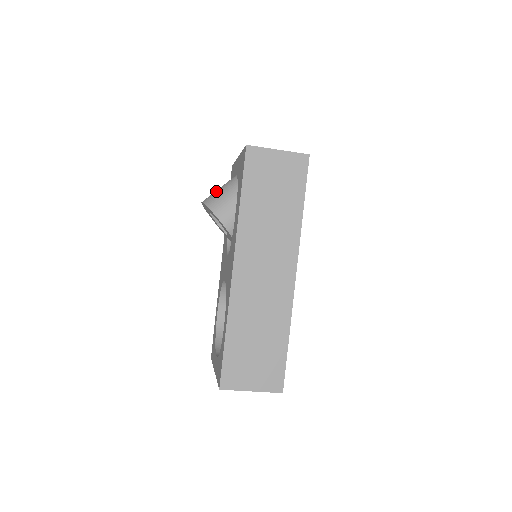
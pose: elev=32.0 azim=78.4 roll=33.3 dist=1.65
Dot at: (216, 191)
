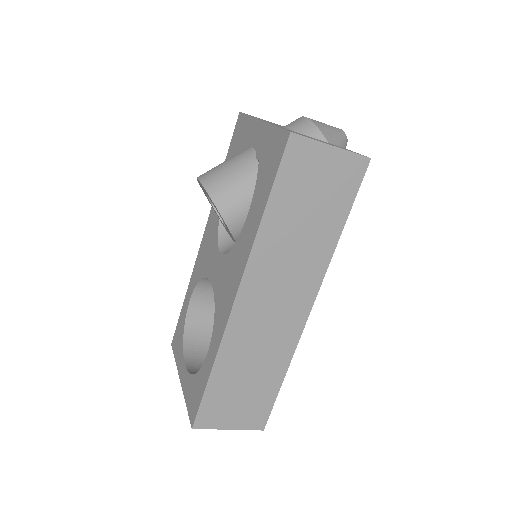
Dot at: (222, 169)
